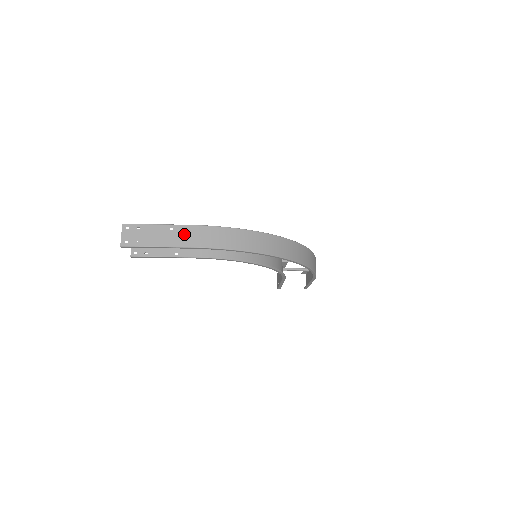
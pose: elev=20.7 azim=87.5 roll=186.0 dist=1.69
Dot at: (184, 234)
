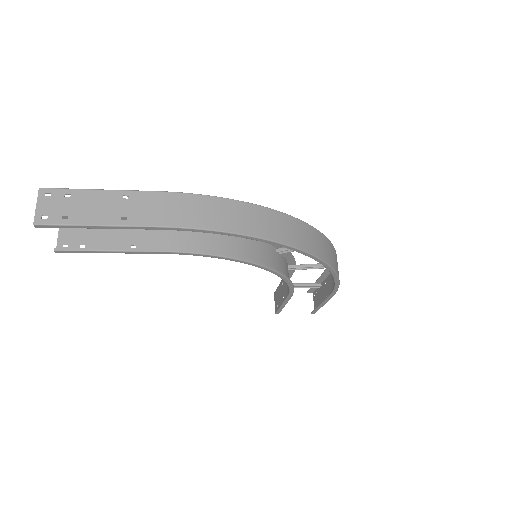
Dot at: (147, 205)
